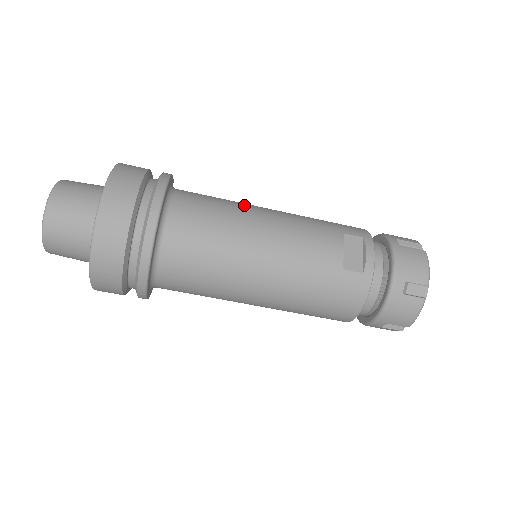
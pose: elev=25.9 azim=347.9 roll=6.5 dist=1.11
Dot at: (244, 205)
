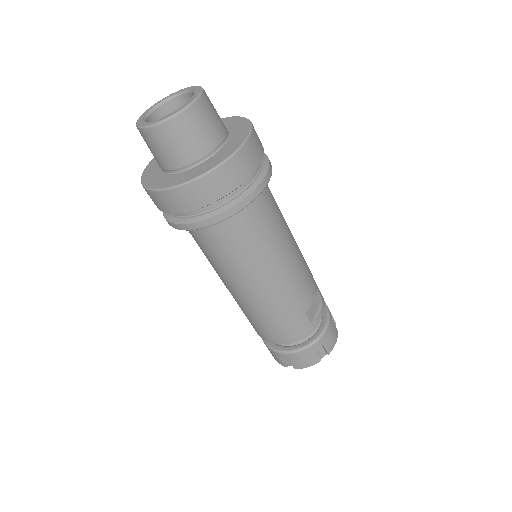
Dot at: occluded
